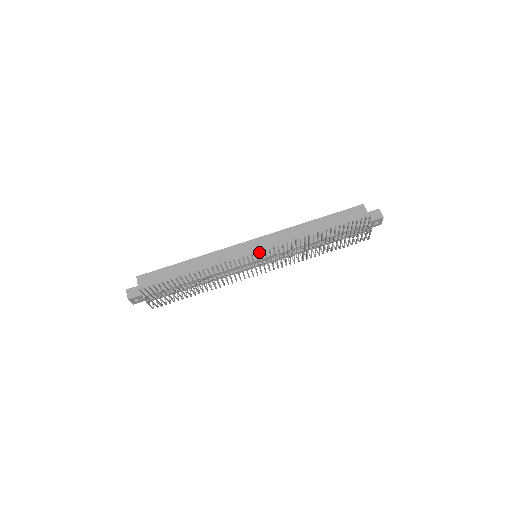
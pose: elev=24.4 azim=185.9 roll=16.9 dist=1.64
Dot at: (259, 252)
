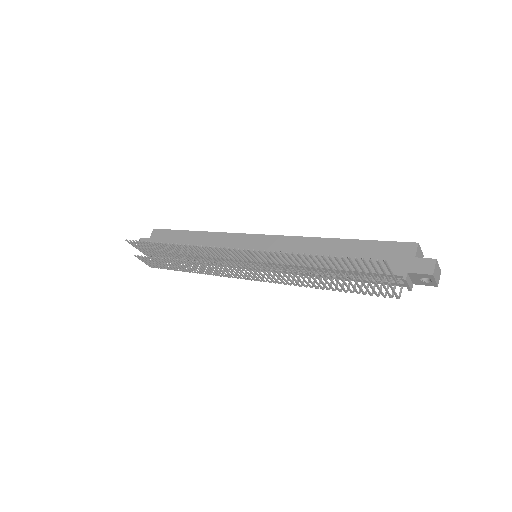
Dot at: (257, 252)
